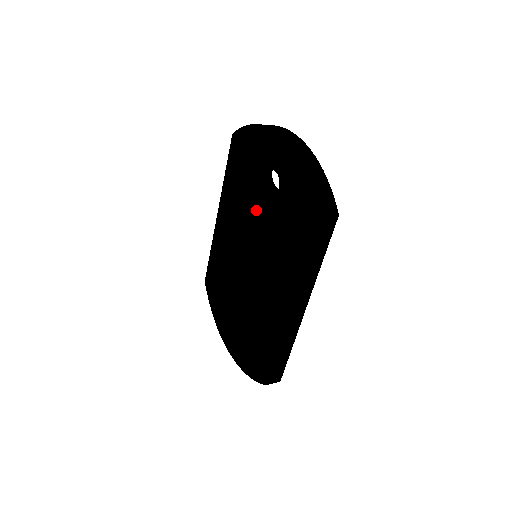
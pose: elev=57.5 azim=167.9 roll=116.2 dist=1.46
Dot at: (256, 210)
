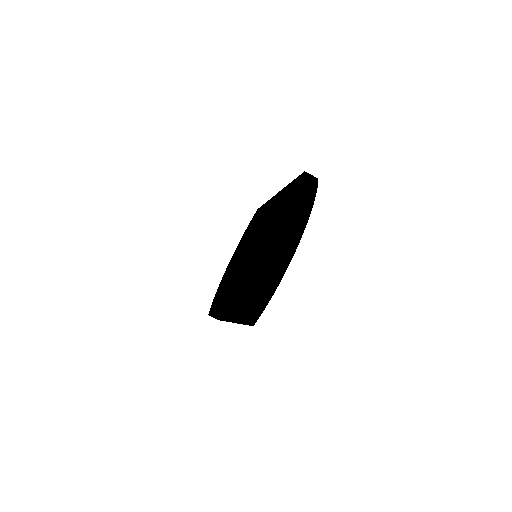
Dot at: (263, 243)
